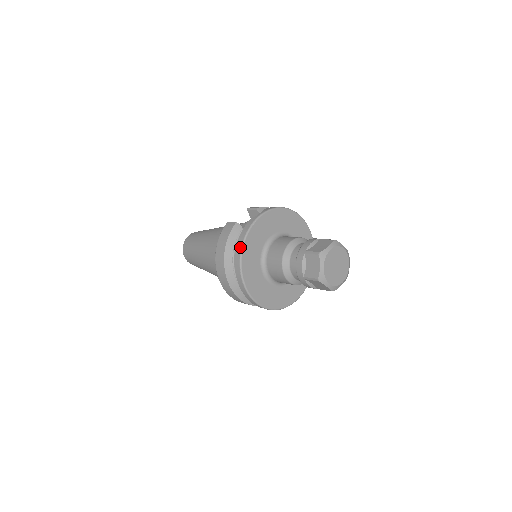
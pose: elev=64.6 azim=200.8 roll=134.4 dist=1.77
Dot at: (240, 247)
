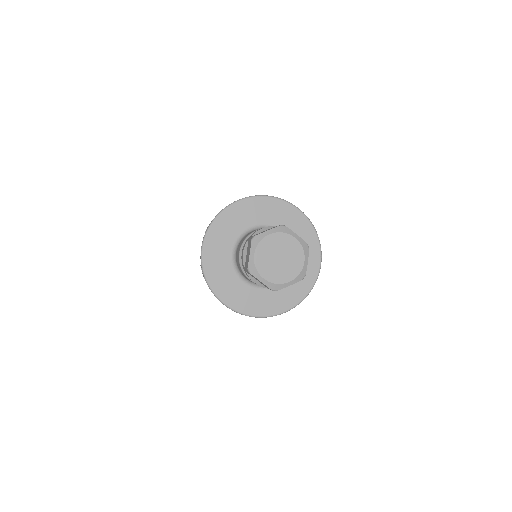
Dot at: occluded
